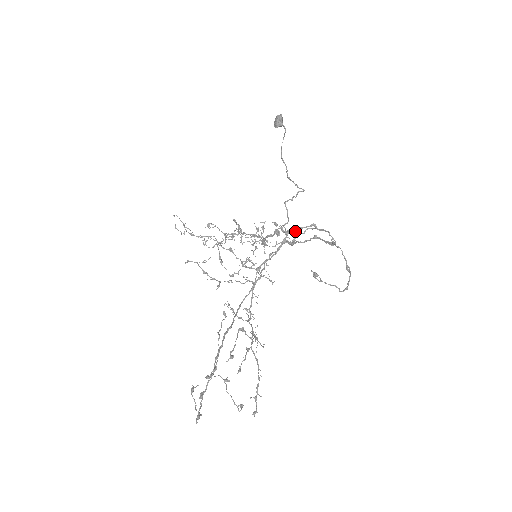
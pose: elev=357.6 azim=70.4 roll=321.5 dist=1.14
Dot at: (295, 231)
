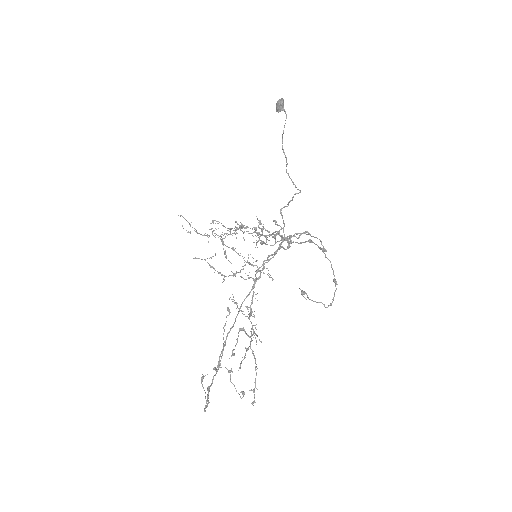
Dot at: (290, 236)
